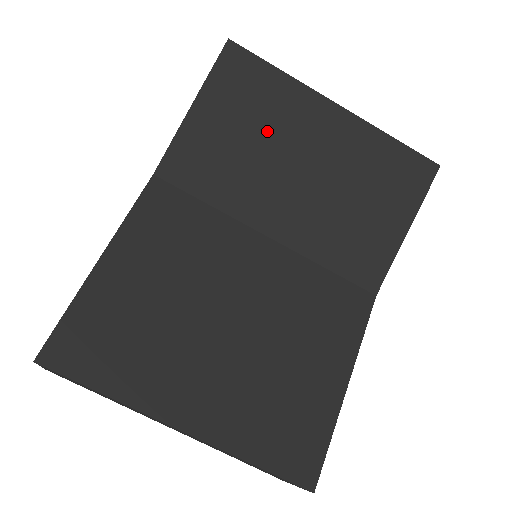
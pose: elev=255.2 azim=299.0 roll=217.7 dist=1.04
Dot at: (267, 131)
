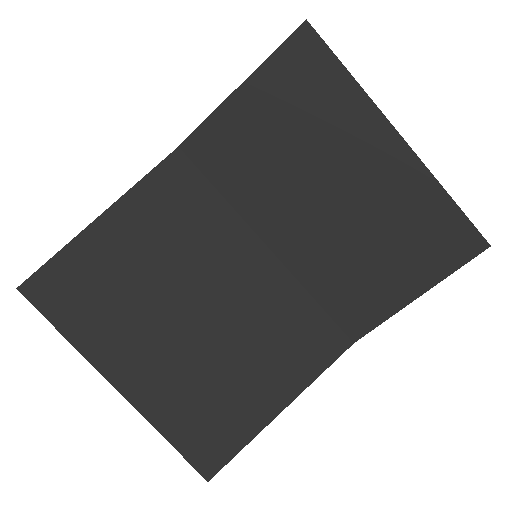
Dot at: (309, 141)
